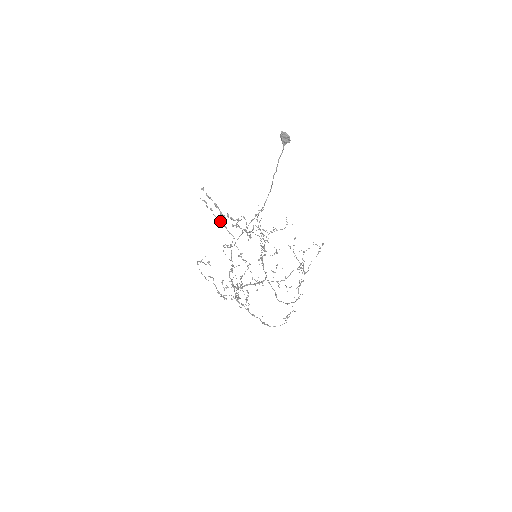
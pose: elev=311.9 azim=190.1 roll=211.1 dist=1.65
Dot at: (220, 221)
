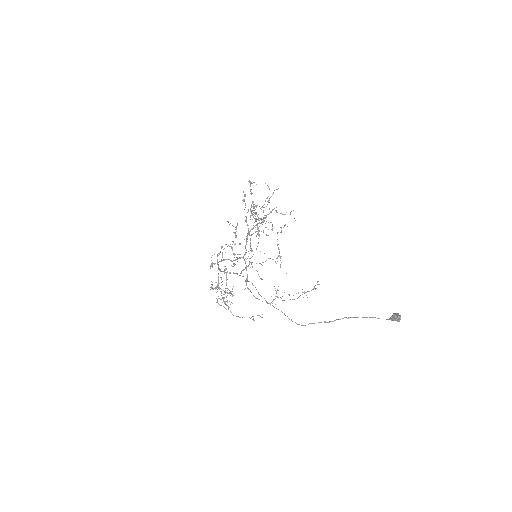
Dot at: (246, 217)
